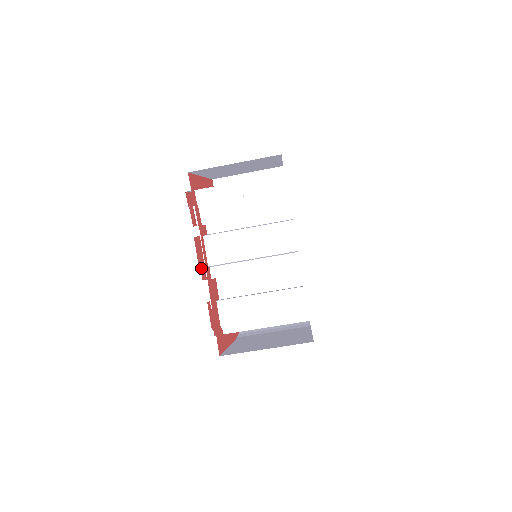
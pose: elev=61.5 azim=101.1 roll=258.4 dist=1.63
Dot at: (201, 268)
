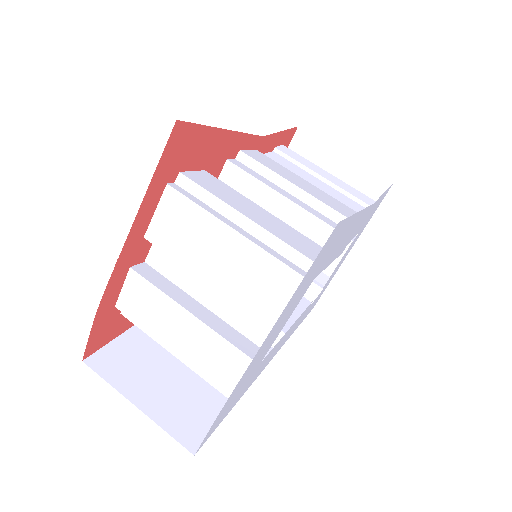
Dot at: occluded
